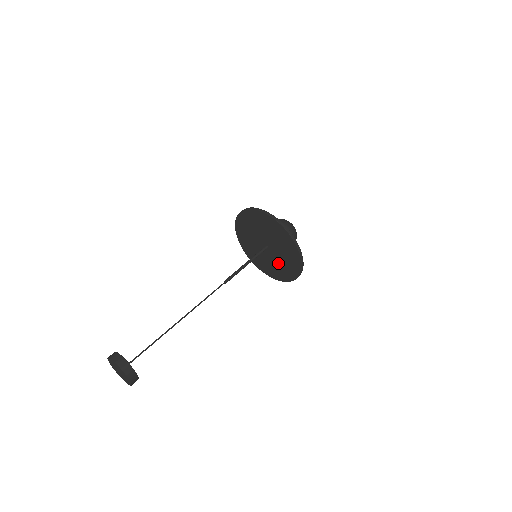
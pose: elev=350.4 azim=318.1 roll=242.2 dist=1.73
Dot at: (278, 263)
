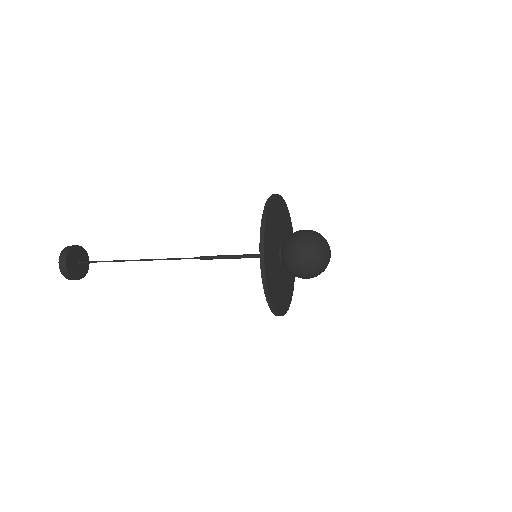
Dot at: occluded
